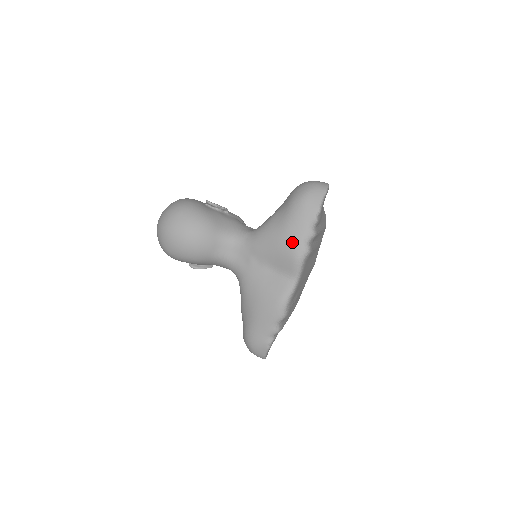
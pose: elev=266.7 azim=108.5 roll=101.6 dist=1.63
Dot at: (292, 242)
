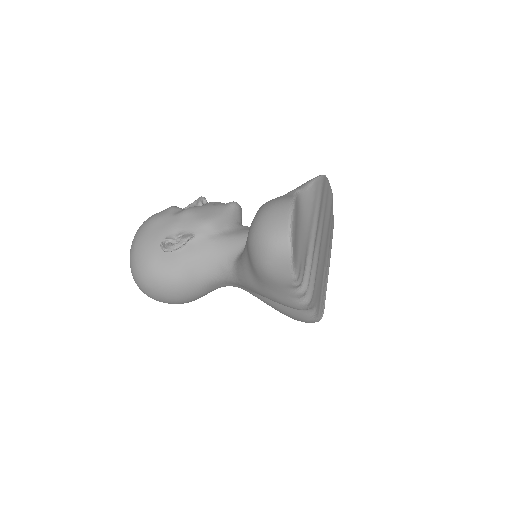
Dot at: (283, 303)
